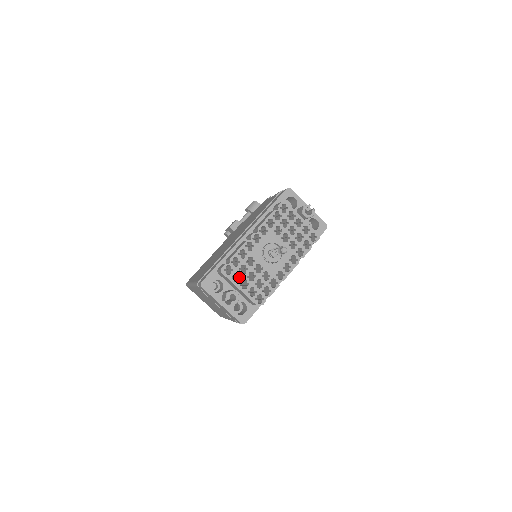
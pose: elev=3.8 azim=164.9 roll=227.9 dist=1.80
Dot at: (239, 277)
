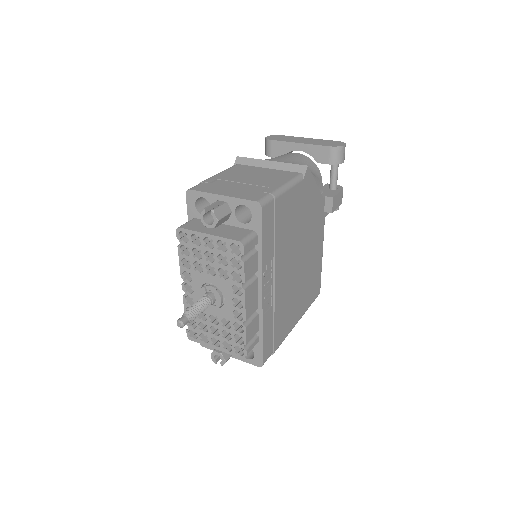
Dot at: occluded
